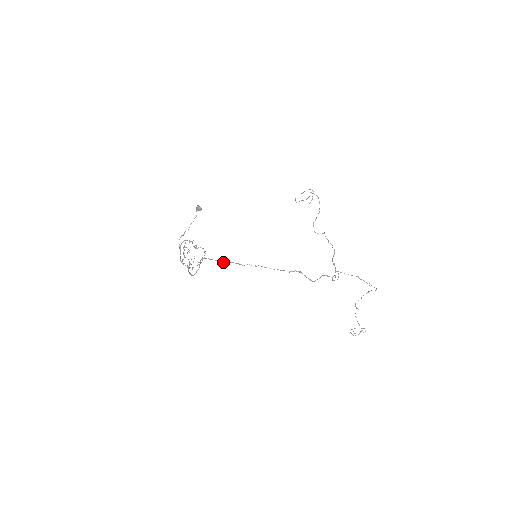
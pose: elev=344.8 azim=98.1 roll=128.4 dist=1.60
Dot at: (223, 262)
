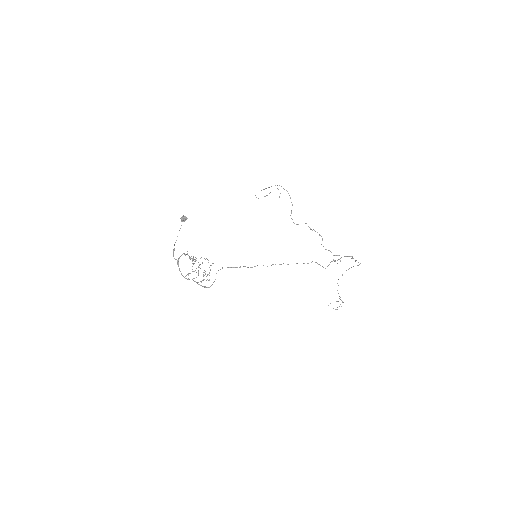
Dot at: occluded
